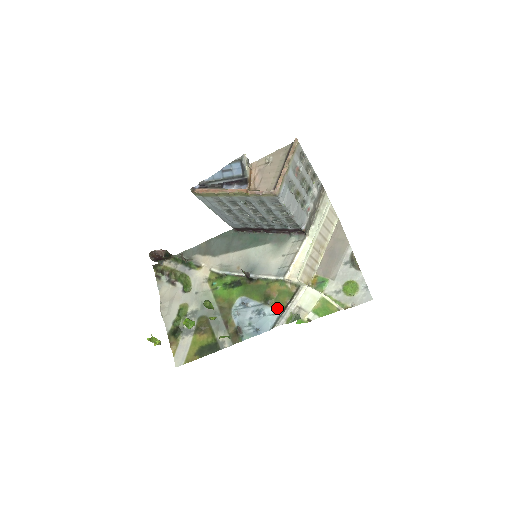
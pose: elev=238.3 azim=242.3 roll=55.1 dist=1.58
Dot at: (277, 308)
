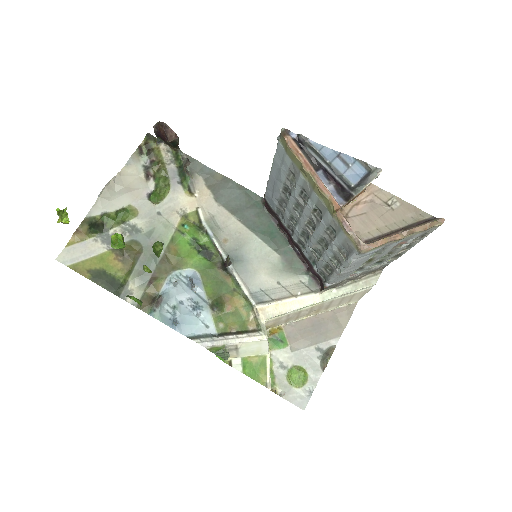
Dot at: (217, 324)
